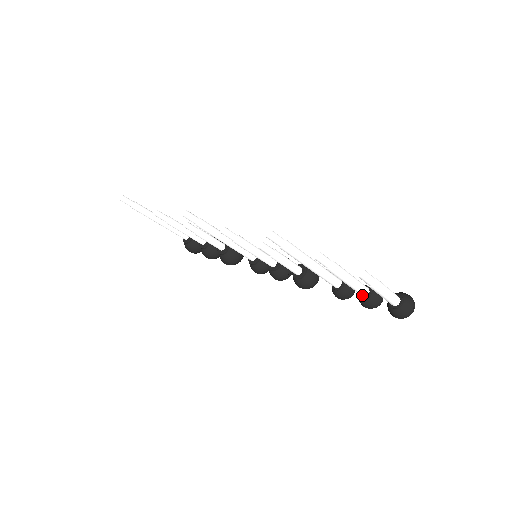
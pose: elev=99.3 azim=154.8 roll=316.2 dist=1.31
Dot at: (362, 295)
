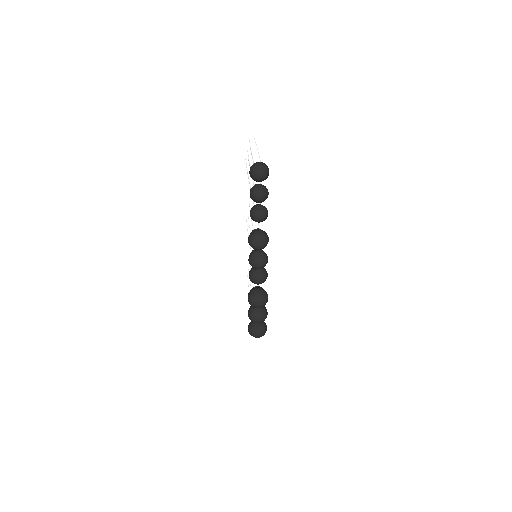
Dot at: occluded
